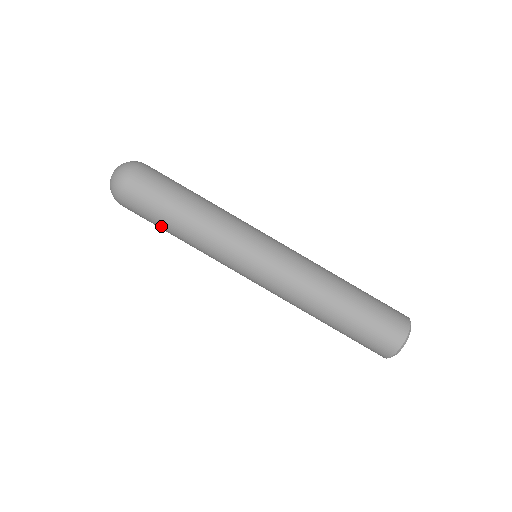
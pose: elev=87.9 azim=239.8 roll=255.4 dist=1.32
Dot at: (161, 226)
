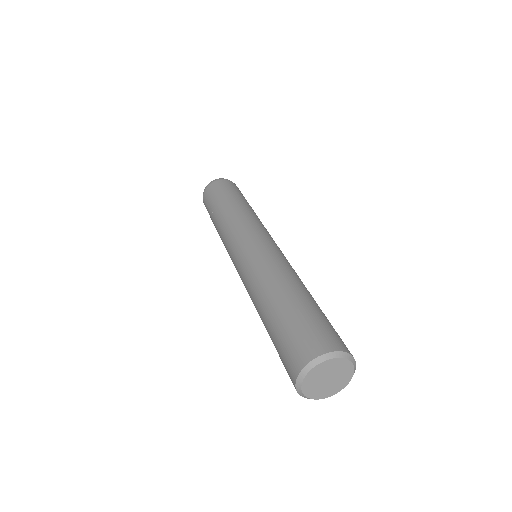
Dot at: (221, 199)
